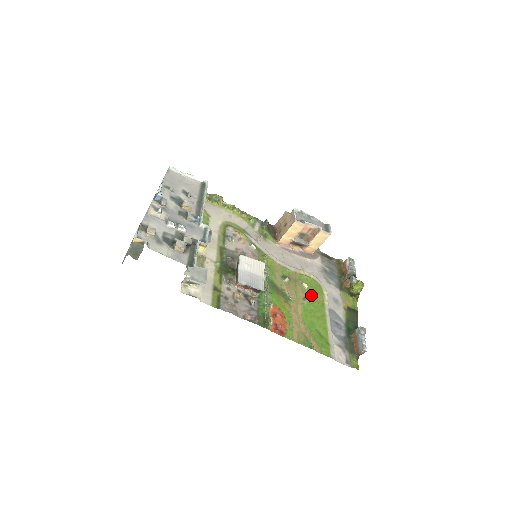
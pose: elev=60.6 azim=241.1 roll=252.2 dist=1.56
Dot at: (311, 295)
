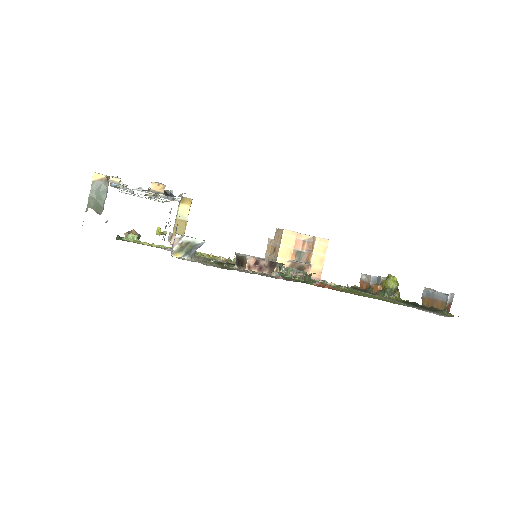
Dot at: occluded
